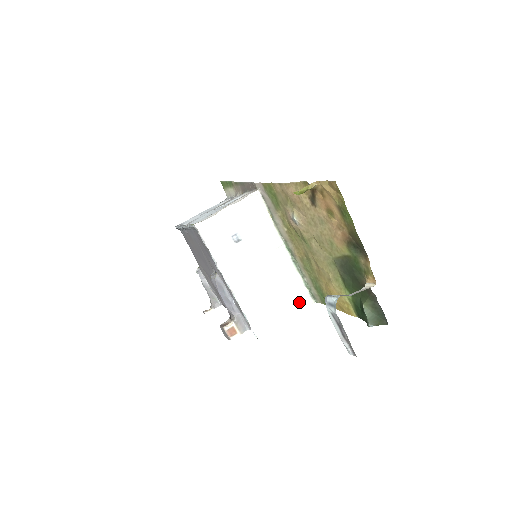
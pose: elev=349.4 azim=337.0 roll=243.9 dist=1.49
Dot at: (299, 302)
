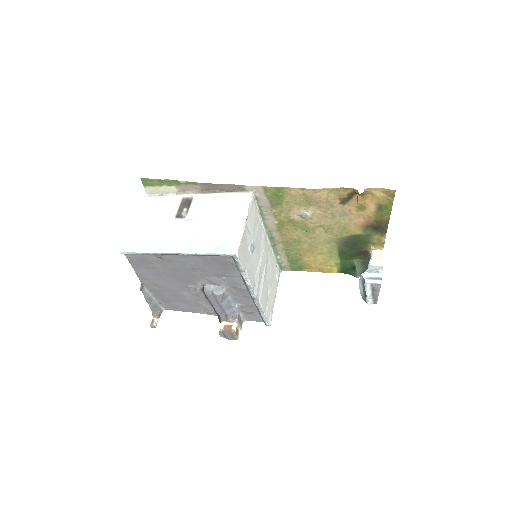
Dot at: (276, 278)
